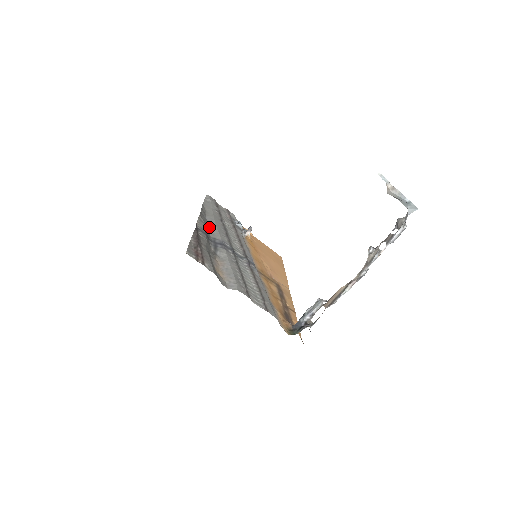
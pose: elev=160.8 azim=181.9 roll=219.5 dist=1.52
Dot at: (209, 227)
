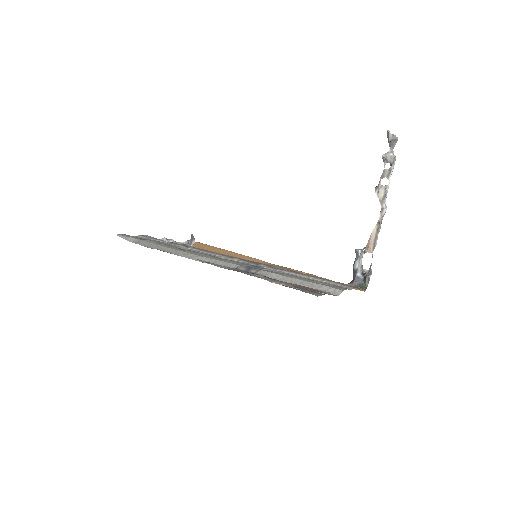
Dot at: occluded
